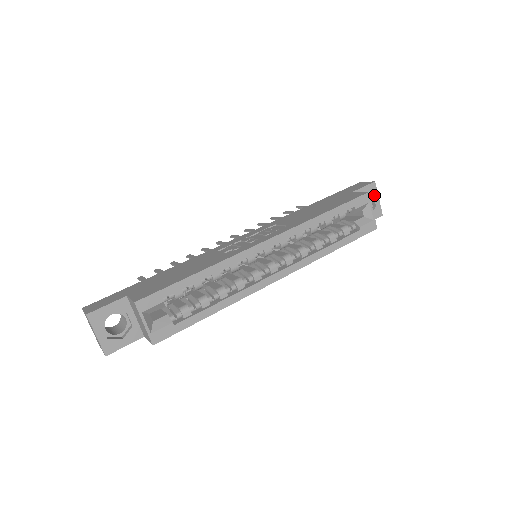
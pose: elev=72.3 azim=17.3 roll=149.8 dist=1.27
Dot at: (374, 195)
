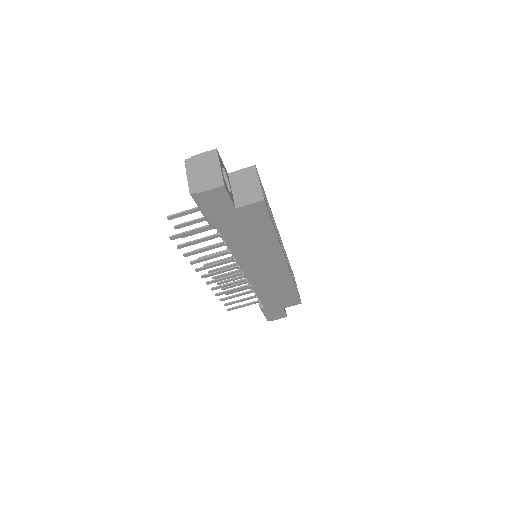
Dot at: occluded
